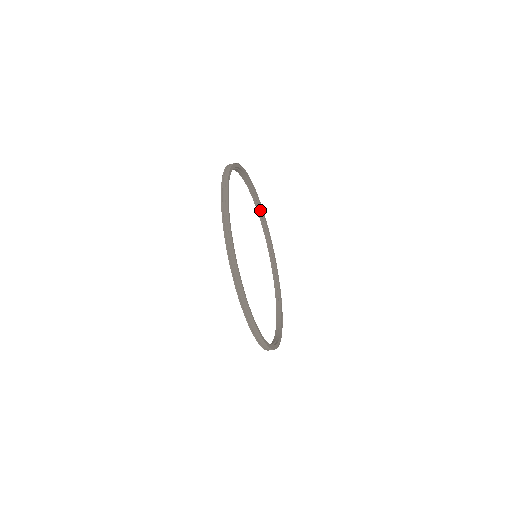
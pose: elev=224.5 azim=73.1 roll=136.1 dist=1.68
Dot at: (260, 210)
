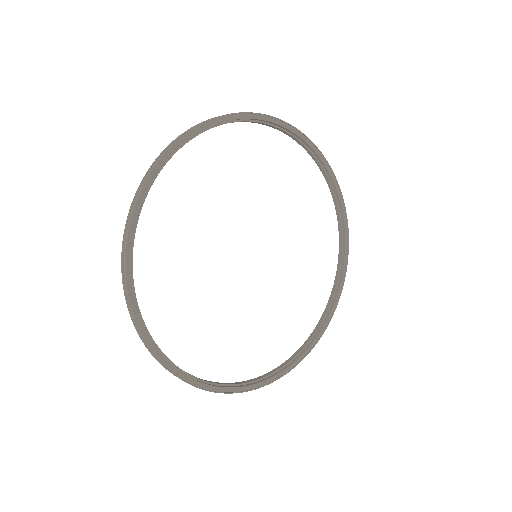
Dot at: (325, 170)
